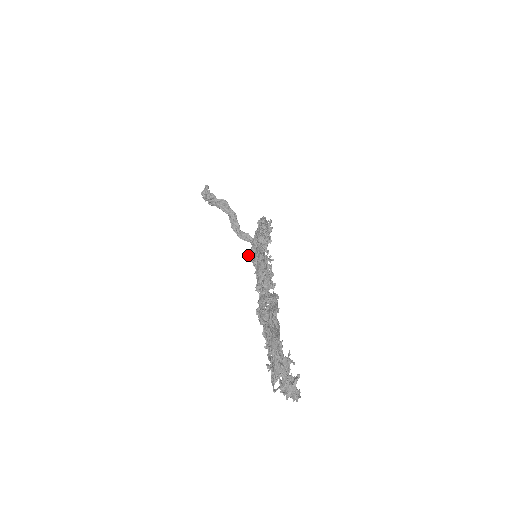
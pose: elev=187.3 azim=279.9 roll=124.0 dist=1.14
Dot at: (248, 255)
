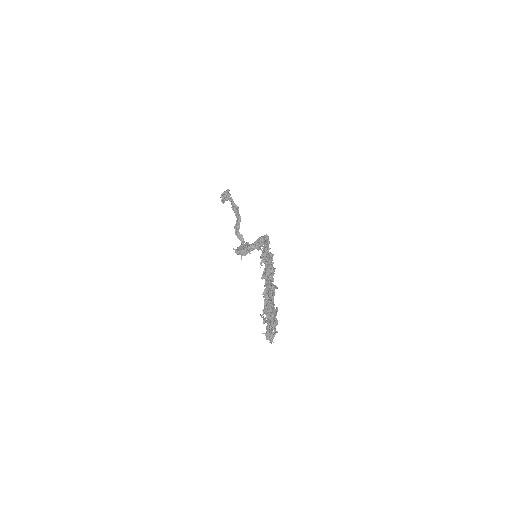
Dot at: (238, 249)
